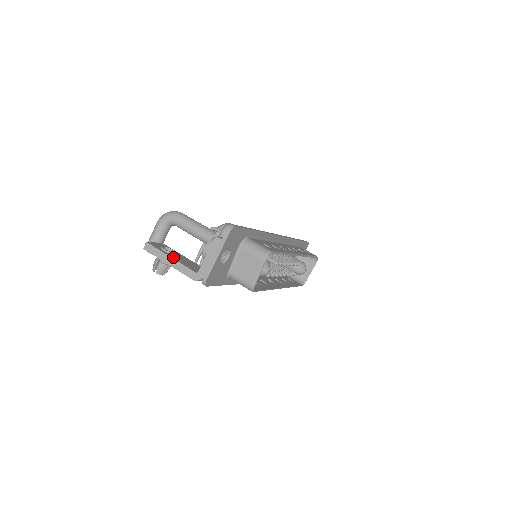
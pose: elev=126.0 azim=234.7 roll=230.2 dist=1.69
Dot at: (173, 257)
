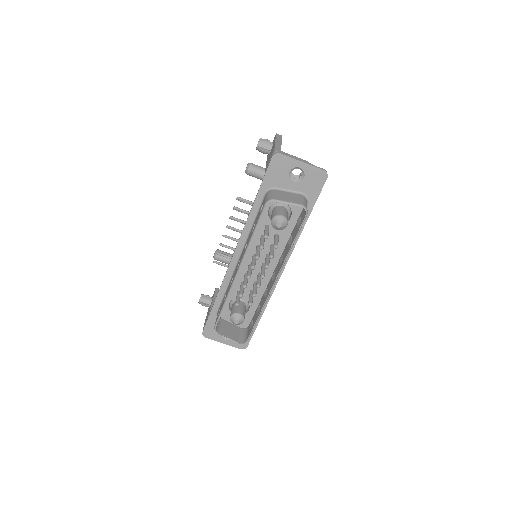
Dot at: occluded
